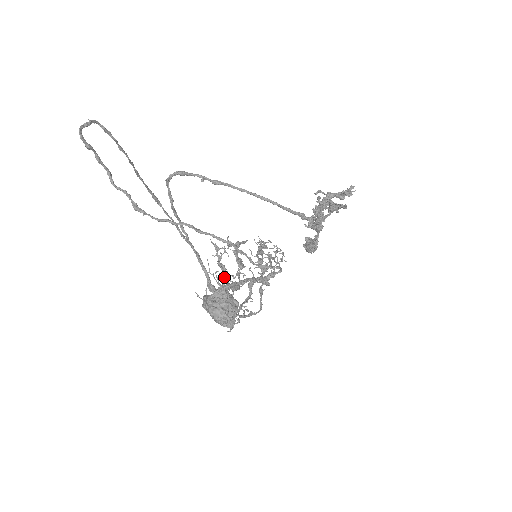
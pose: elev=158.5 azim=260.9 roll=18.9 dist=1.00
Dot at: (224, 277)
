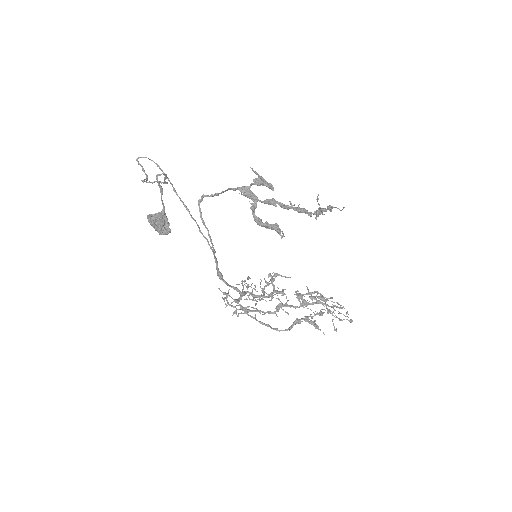
Dot at: (243, 281)
